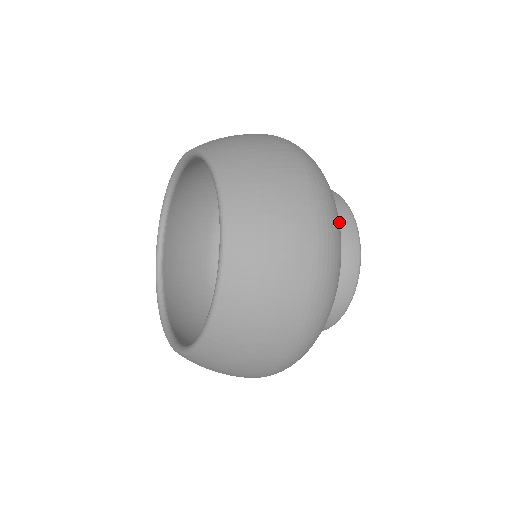
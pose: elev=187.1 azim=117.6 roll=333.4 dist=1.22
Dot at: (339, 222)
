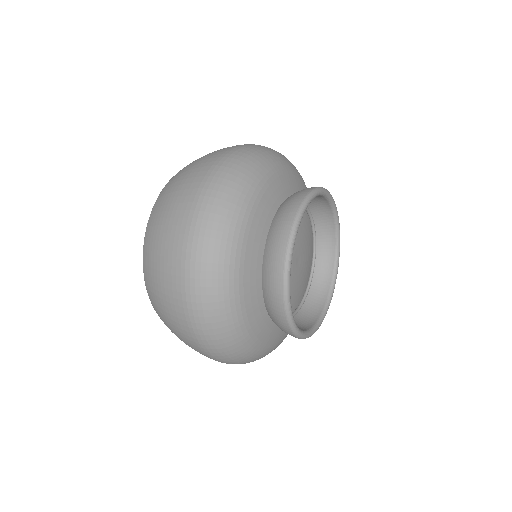
Dot at: (273, 242)
